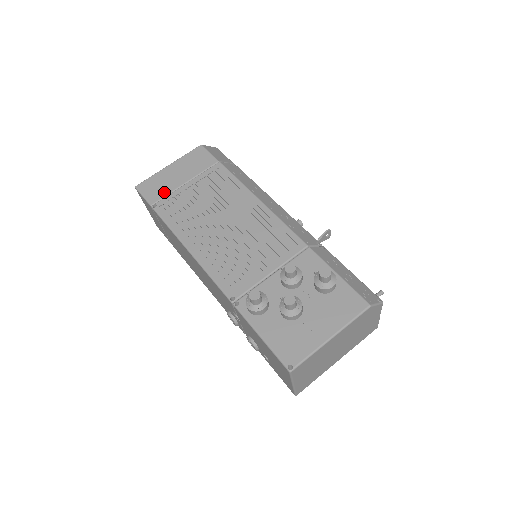
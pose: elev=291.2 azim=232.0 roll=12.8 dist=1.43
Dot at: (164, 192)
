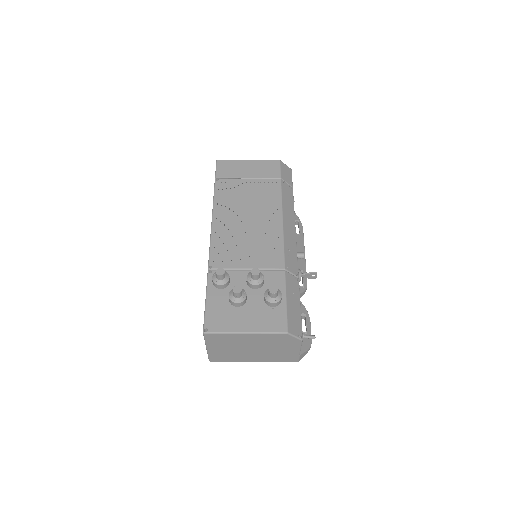
Dot at: (230, 175)
